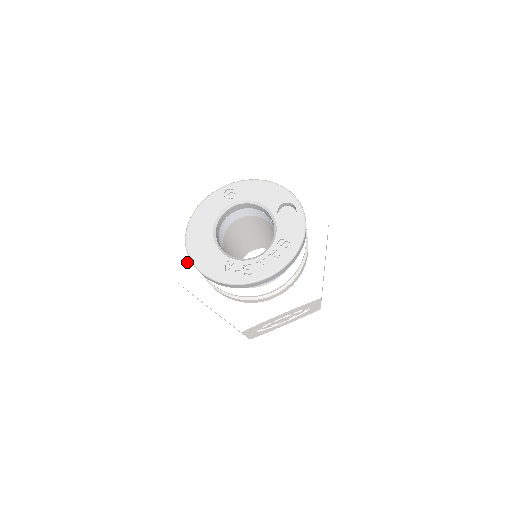
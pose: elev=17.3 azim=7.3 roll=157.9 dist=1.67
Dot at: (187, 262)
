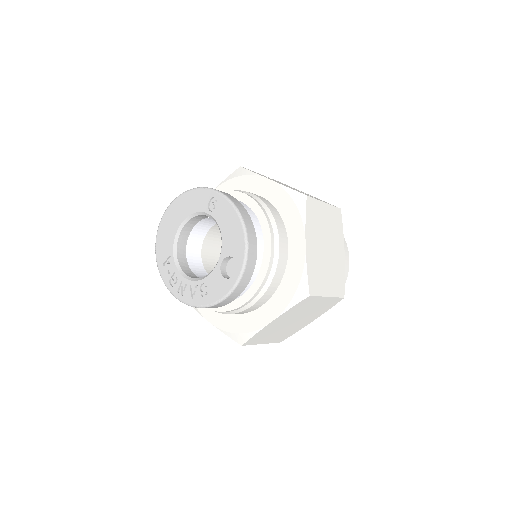
Dot at: occluded
